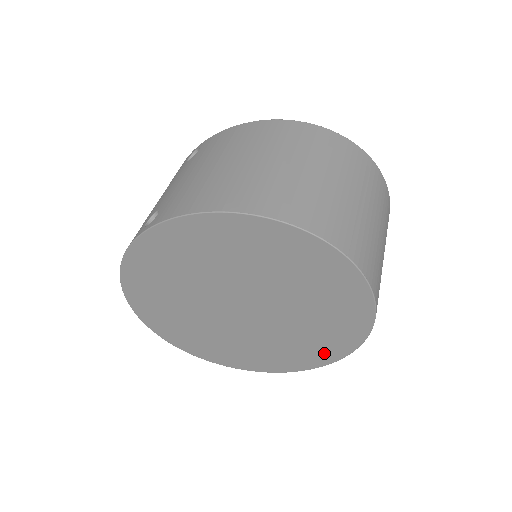
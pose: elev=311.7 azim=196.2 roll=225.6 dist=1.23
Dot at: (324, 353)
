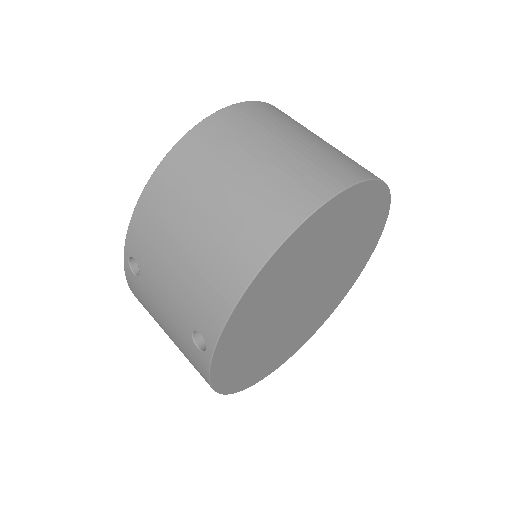
Dot at: (371, 243)
